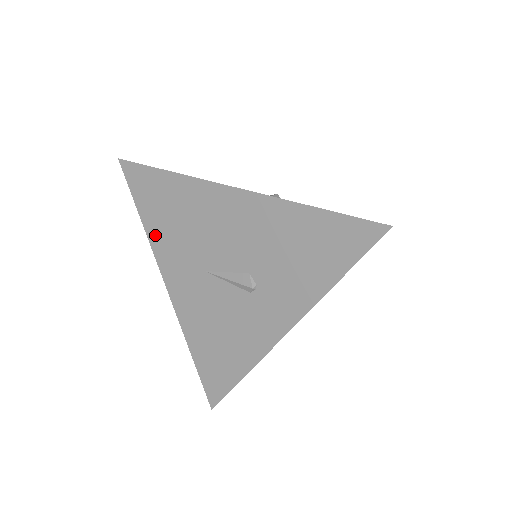
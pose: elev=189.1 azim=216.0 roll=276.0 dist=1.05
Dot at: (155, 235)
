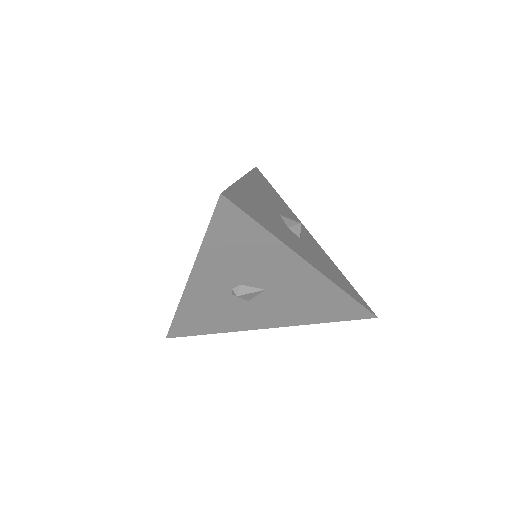
Dot at: occluded
